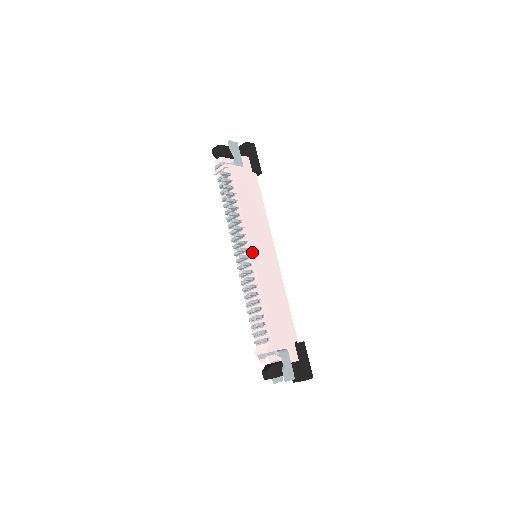
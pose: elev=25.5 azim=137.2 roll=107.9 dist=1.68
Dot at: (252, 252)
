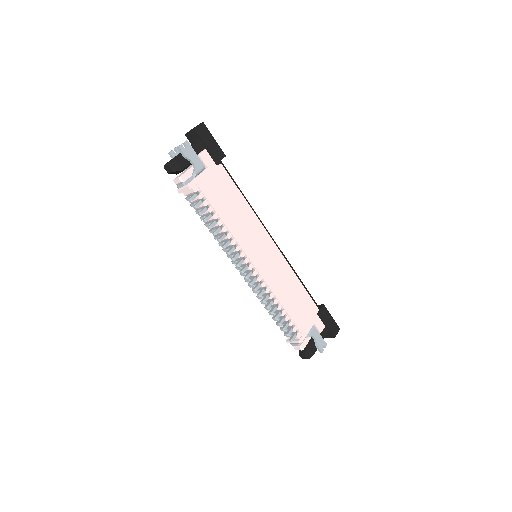
Dot at: (253, 263)
